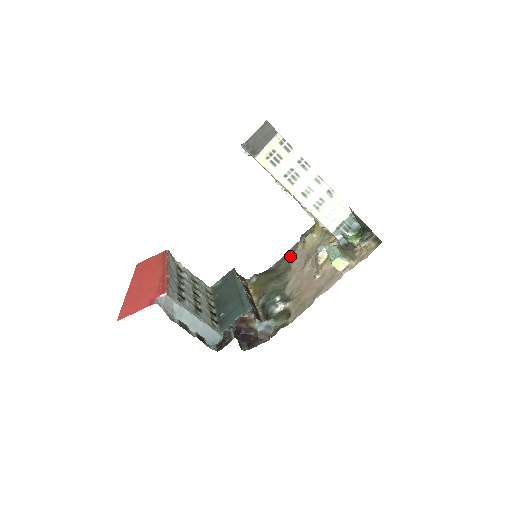
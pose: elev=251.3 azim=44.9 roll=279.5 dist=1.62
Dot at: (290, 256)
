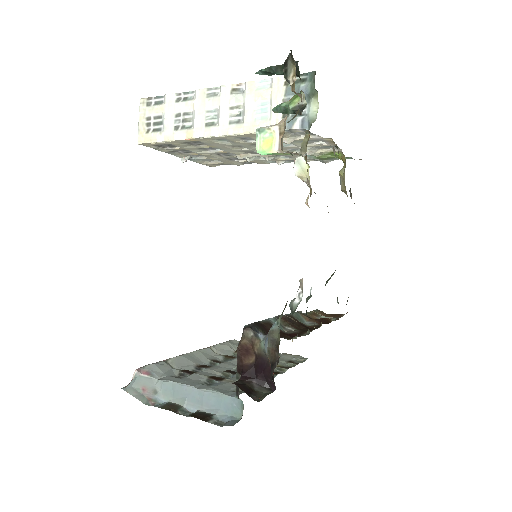
Dot at: occluded
